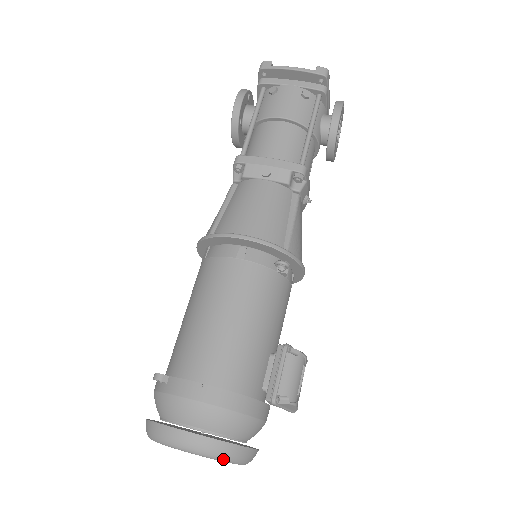
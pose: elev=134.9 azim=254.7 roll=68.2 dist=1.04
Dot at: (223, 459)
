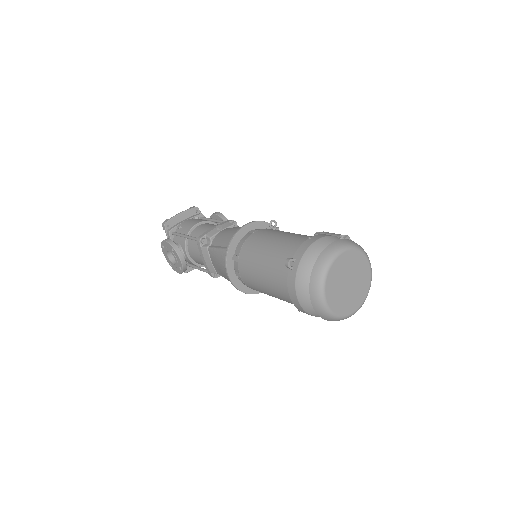
Dot at: (357, 247)
